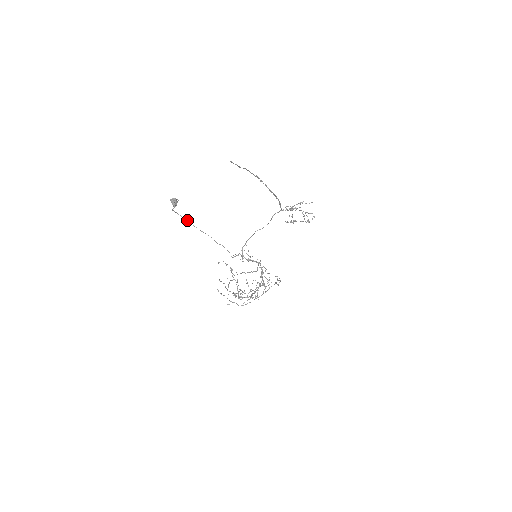
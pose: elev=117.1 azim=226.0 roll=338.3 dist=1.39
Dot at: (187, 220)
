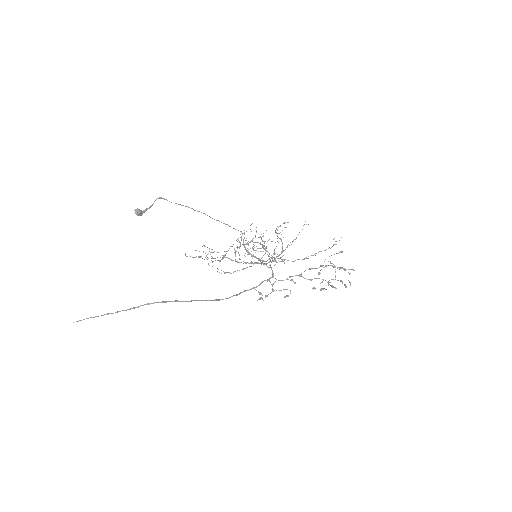
Dot at: (181, 205)
